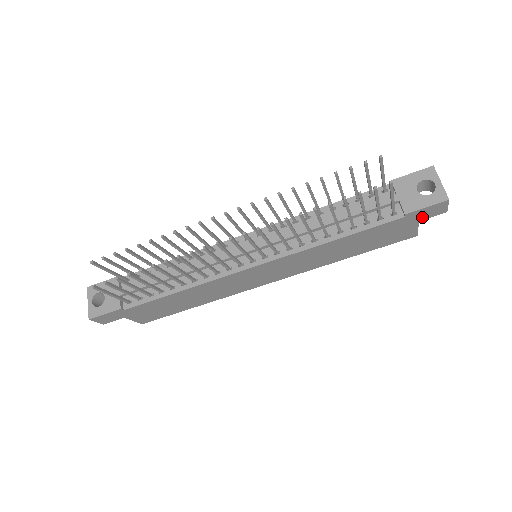
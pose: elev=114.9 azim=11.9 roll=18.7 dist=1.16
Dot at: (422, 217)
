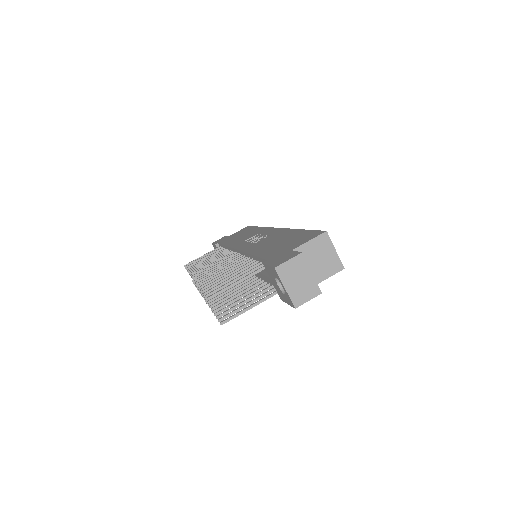
Dot at: occluded
